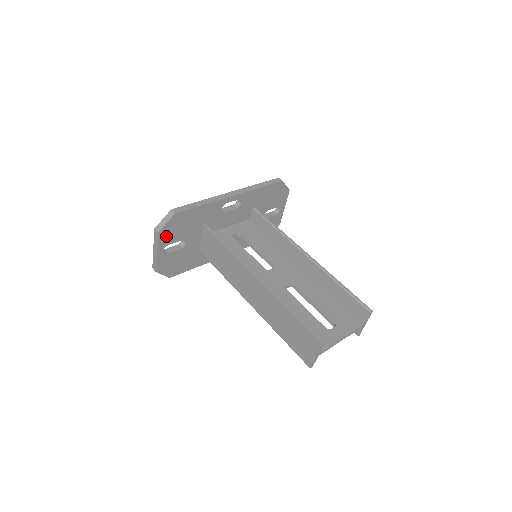
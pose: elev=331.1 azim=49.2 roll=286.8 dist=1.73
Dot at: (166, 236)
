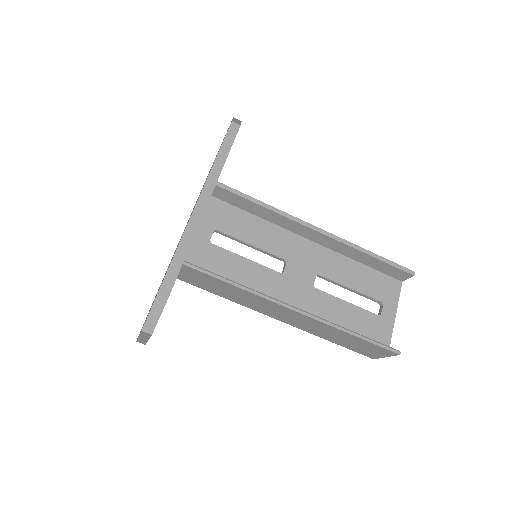
Dot at: occluded
